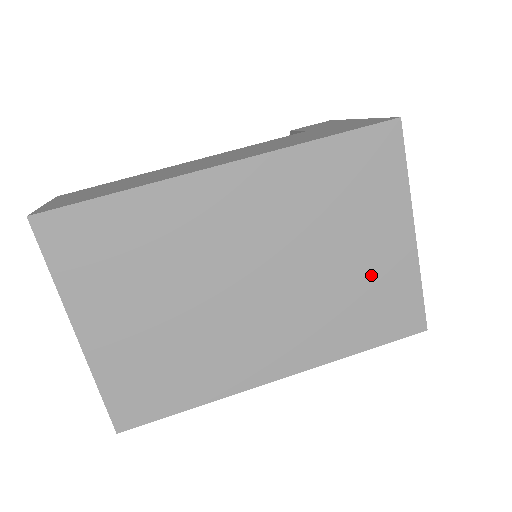
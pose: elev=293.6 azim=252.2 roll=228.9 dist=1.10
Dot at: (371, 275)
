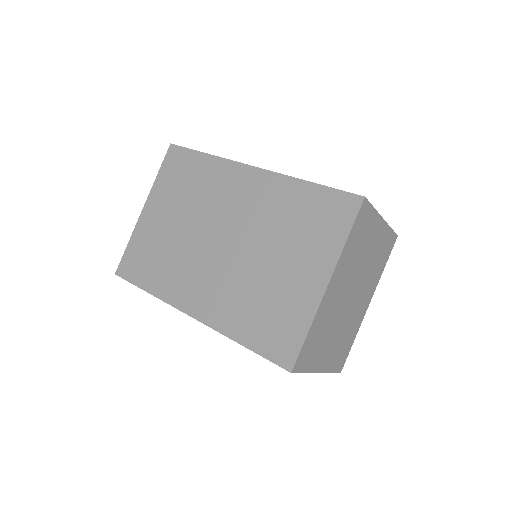
Dot at: (282, 292)
